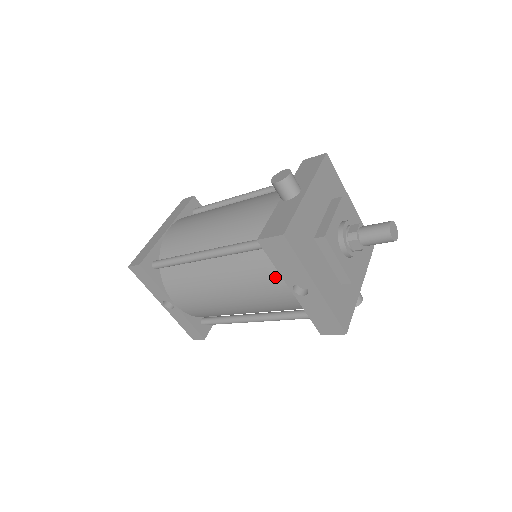
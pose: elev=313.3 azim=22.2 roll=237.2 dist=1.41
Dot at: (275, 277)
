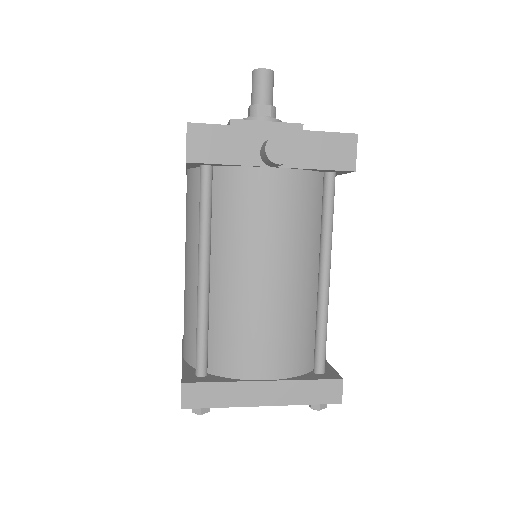
Dot at: occluded
